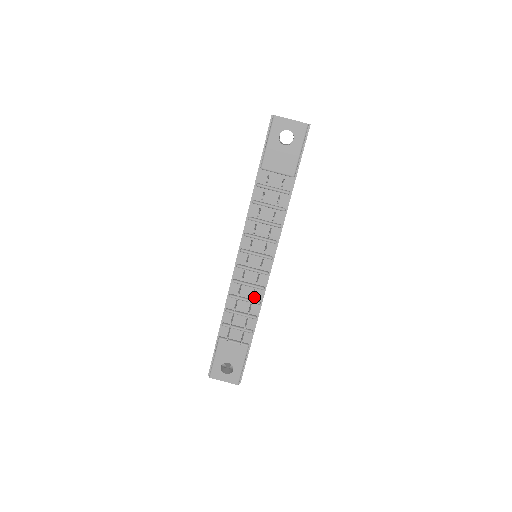
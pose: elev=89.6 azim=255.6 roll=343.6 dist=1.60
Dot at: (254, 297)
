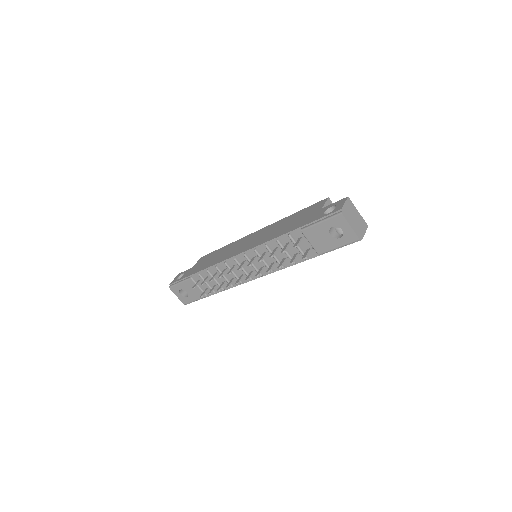
Dot at: occluded
